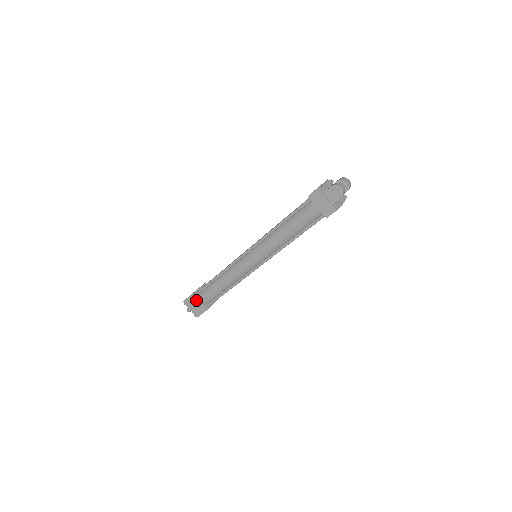
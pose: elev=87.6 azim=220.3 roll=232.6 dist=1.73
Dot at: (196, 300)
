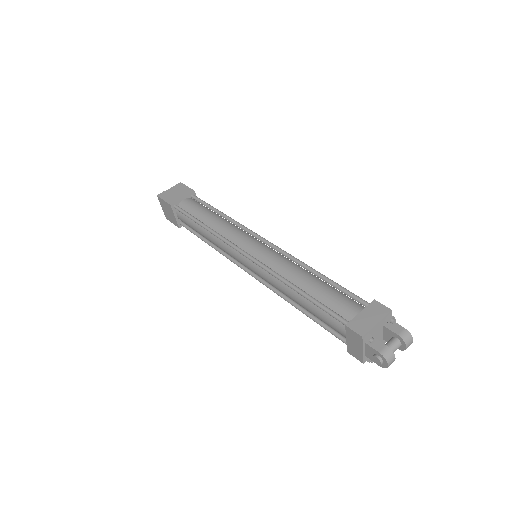
Dot at: (171, 211)
